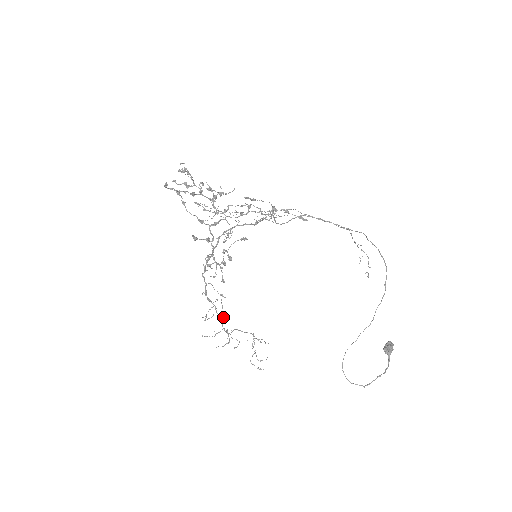
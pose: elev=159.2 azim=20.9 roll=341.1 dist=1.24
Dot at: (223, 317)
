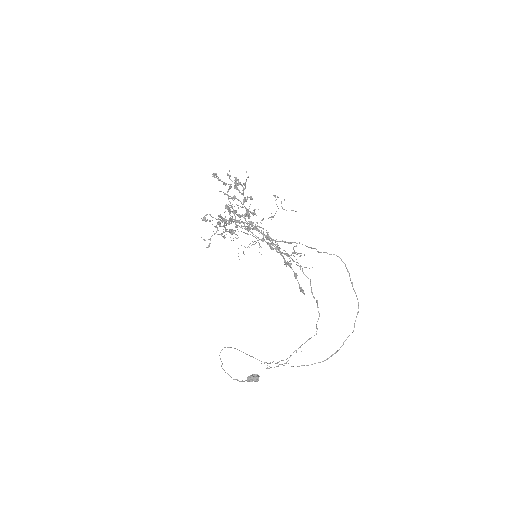
Dot at: occluded
